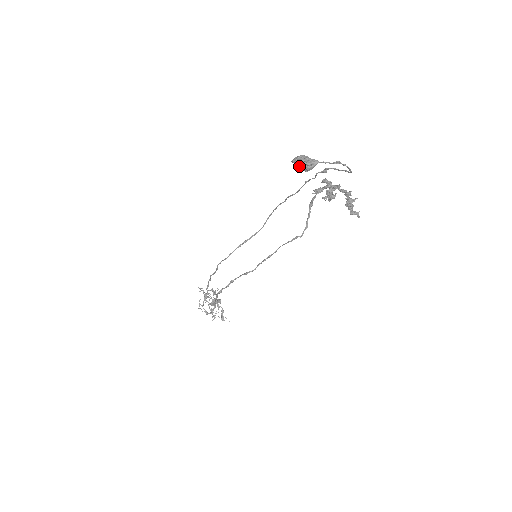
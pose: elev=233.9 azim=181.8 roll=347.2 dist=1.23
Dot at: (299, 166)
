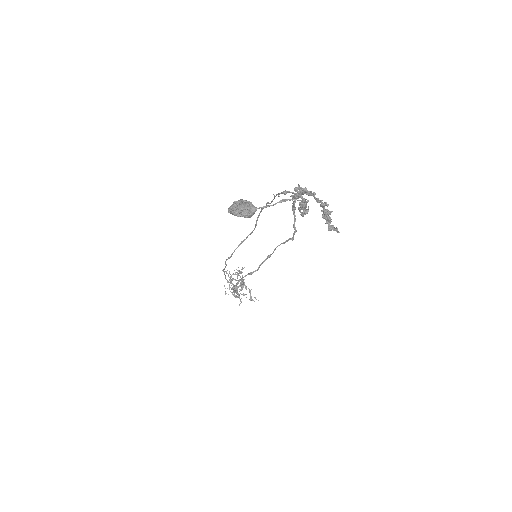
Dot at: (237, 214)
